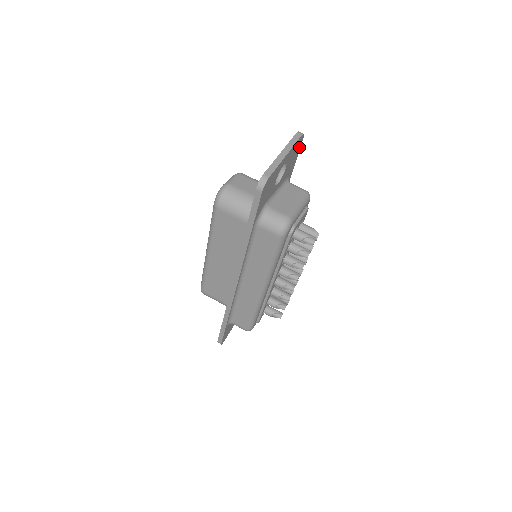
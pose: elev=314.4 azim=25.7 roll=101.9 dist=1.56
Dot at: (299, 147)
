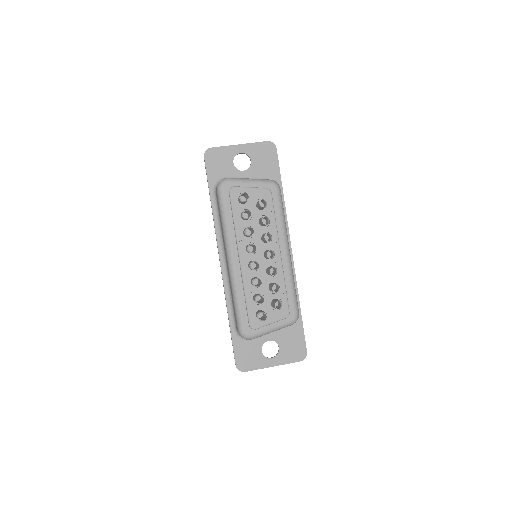
Dot at: (274, 154)
